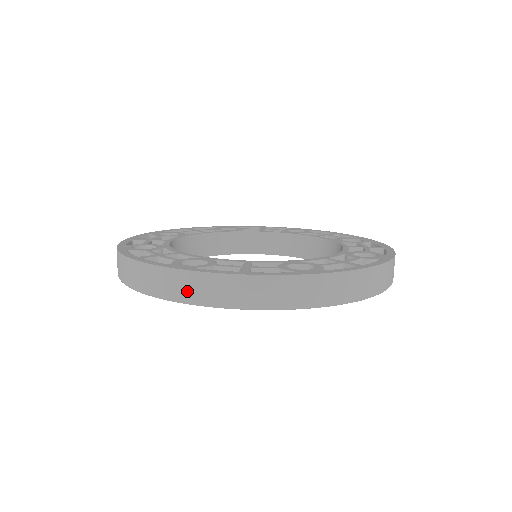
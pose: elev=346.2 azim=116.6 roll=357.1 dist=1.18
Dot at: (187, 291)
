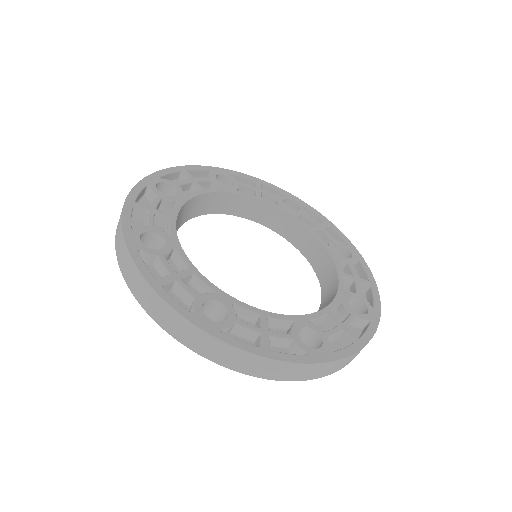
Dot at: (324, 372)
